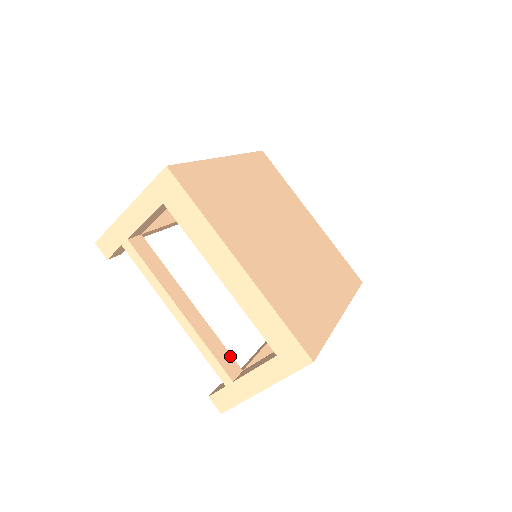
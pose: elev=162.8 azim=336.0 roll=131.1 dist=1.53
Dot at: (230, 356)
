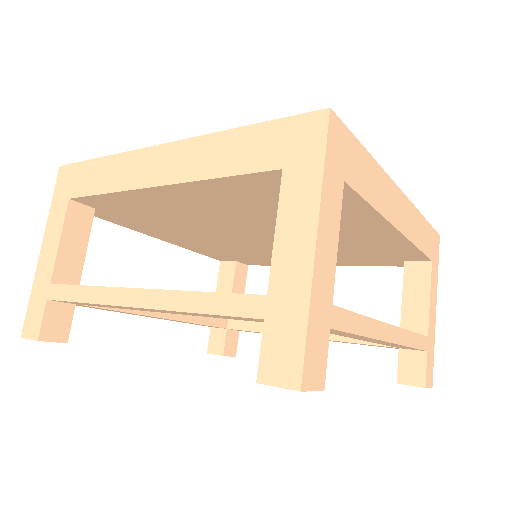
Dot at: occluded
